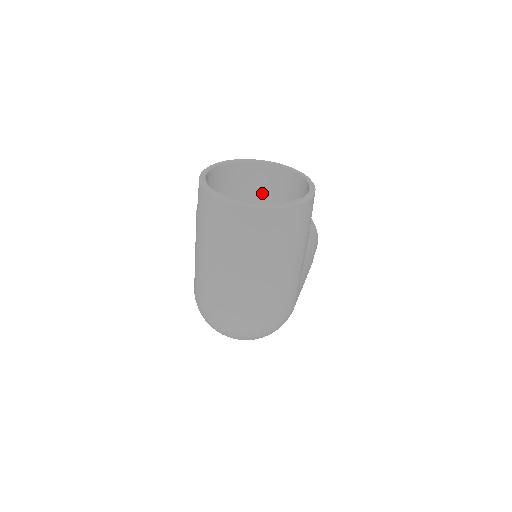
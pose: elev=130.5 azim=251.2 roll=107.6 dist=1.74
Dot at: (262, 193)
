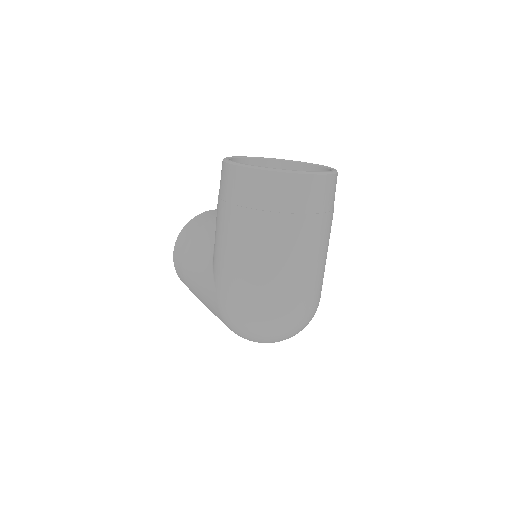
Dot at: occluded
